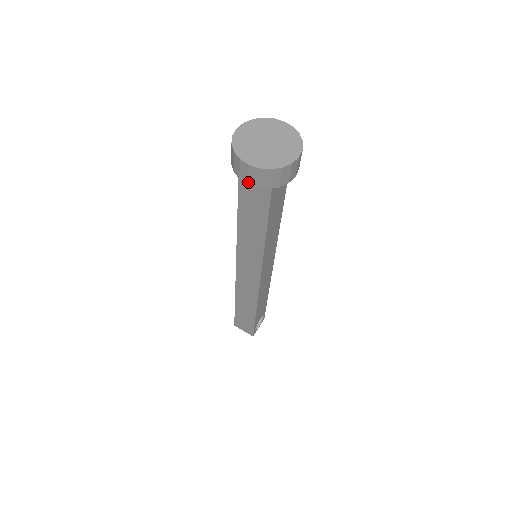
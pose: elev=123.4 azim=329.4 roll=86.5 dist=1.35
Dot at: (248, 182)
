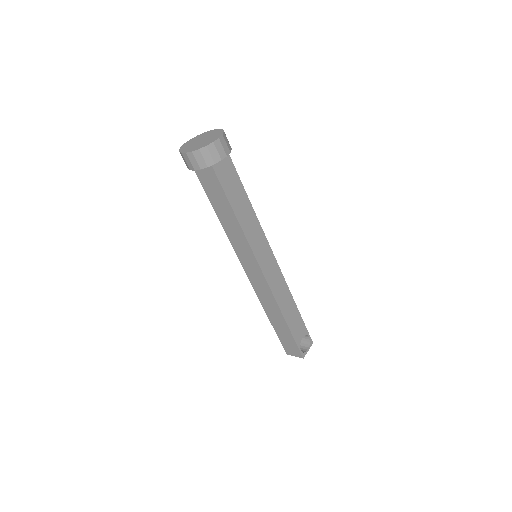
Dot at: (194, 168)
